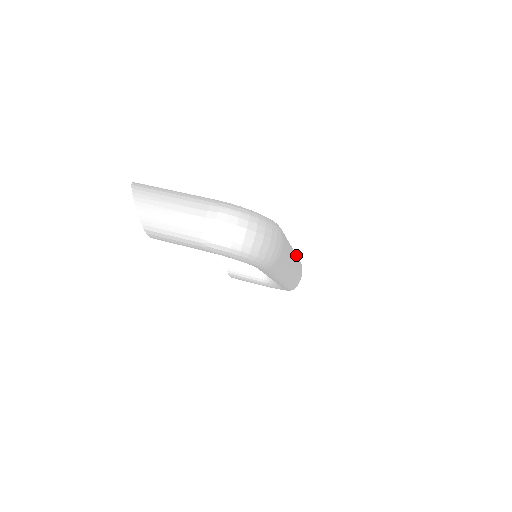
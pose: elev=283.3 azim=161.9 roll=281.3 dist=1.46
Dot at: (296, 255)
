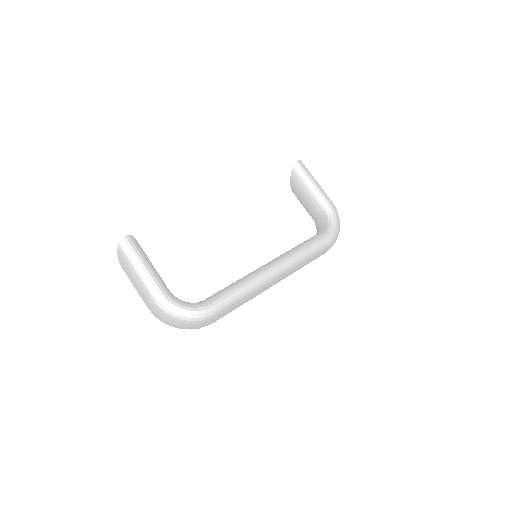
Dot at: (295, 266)
